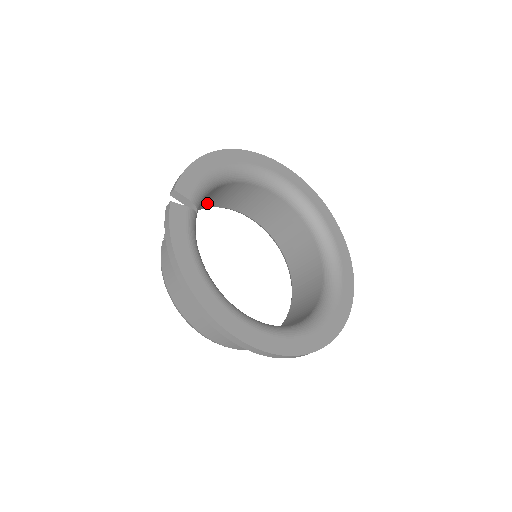
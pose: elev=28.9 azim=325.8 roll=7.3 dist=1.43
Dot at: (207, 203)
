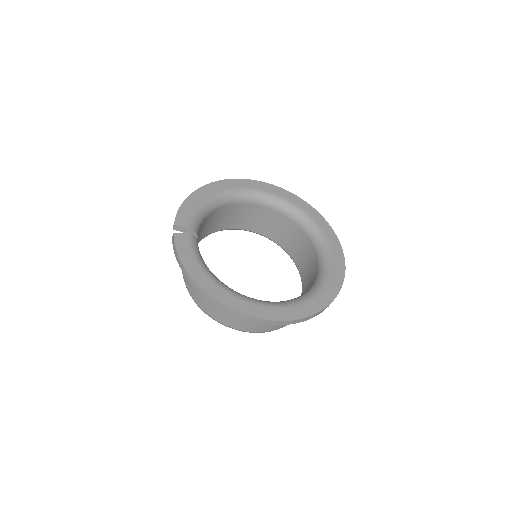
Dot at: (209, 229)
